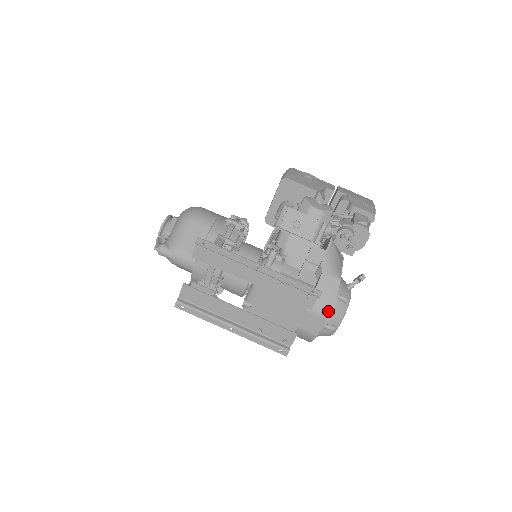
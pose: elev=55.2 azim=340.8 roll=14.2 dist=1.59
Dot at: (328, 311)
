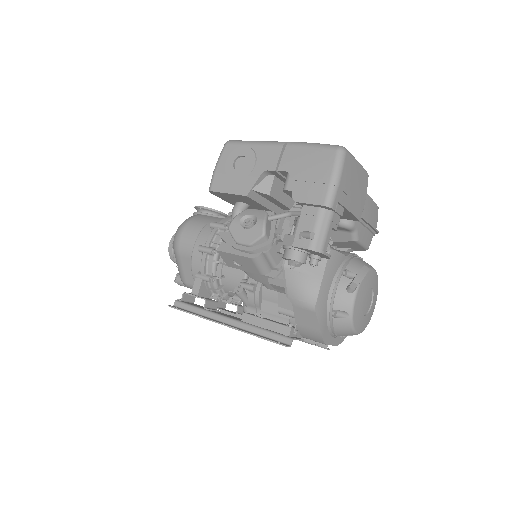
Dot at: (321, 340)
